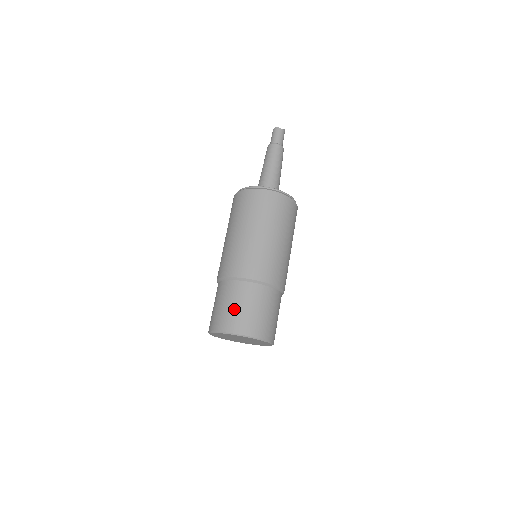
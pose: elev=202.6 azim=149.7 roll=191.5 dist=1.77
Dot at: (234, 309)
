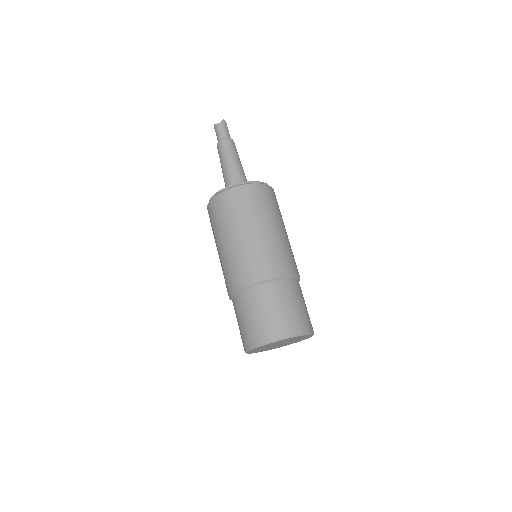
Dot at: (243, 324)
